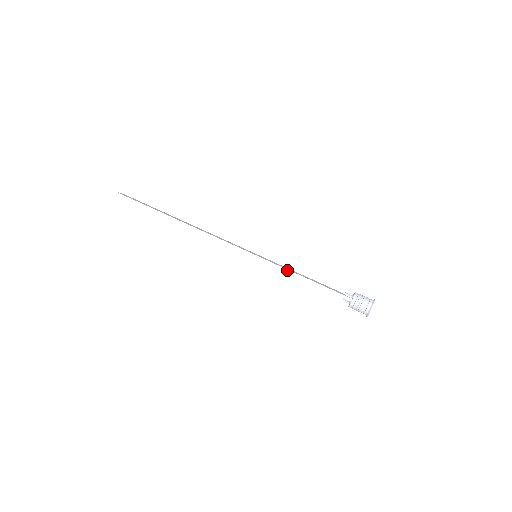
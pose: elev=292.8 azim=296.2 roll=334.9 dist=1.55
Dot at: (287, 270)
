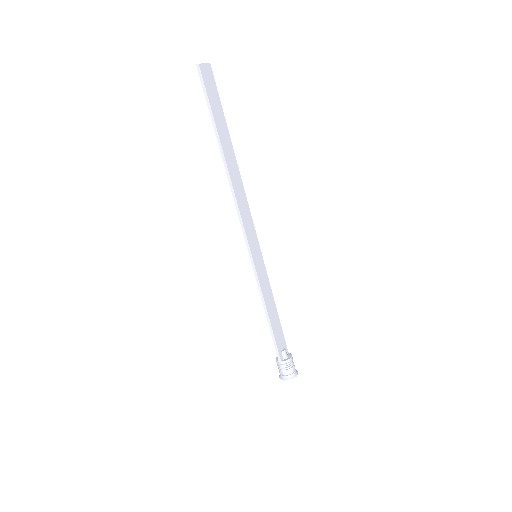
Dot at: (262, 296)
